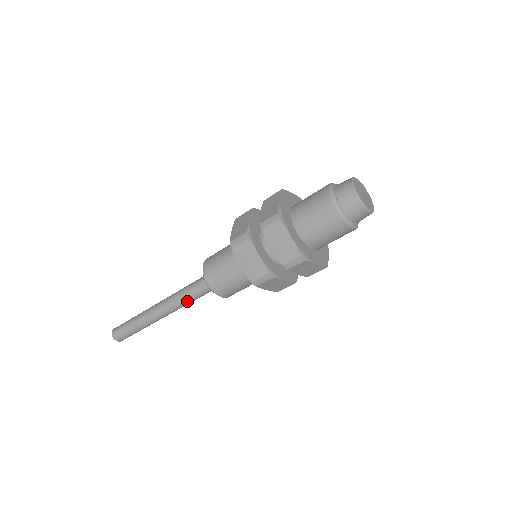
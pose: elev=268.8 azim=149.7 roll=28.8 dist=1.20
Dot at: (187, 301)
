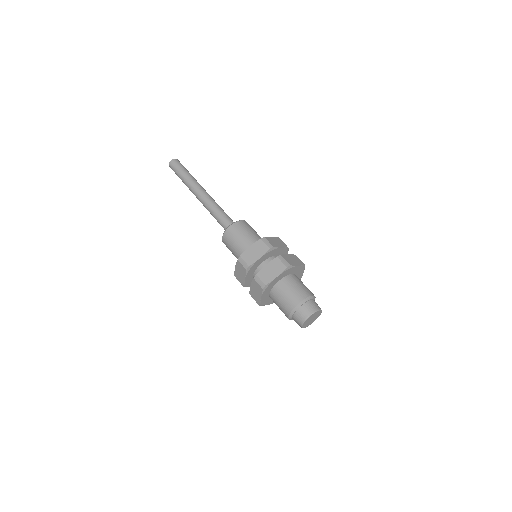
Dot at: (213, 216)
